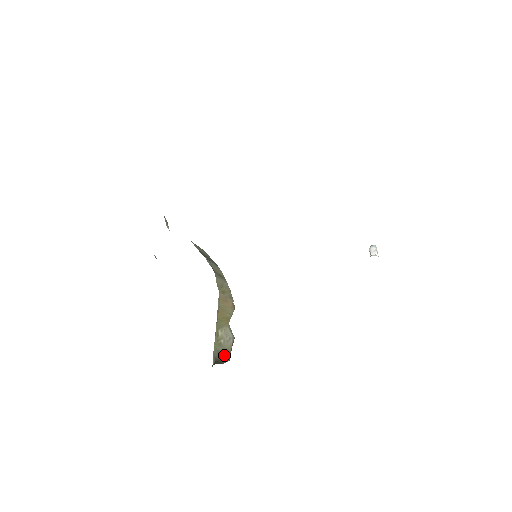
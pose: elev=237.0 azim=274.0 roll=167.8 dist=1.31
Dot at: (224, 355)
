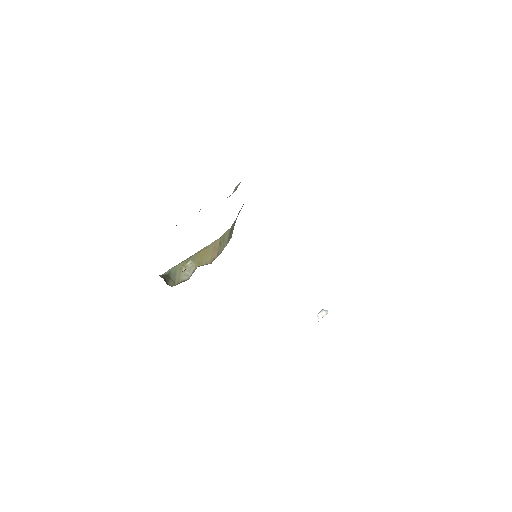
Dot at: (174, 279)
